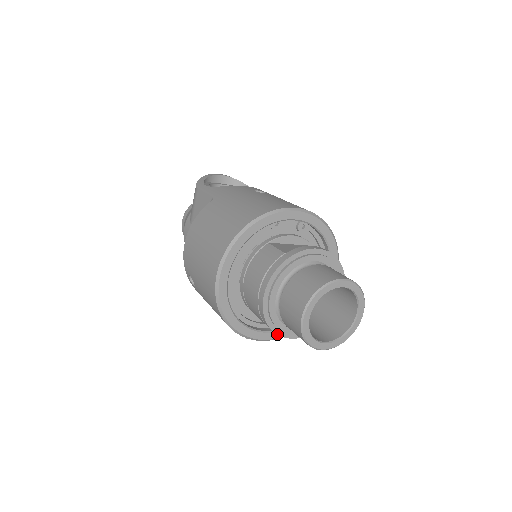
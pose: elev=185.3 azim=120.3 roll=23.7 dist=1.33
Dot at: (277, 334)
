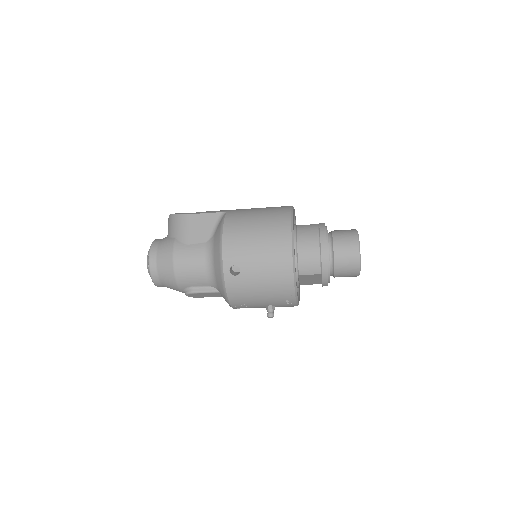
Dot at: (328, 277)
